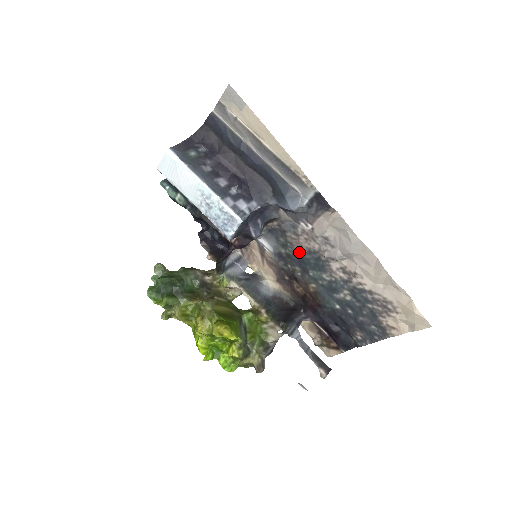
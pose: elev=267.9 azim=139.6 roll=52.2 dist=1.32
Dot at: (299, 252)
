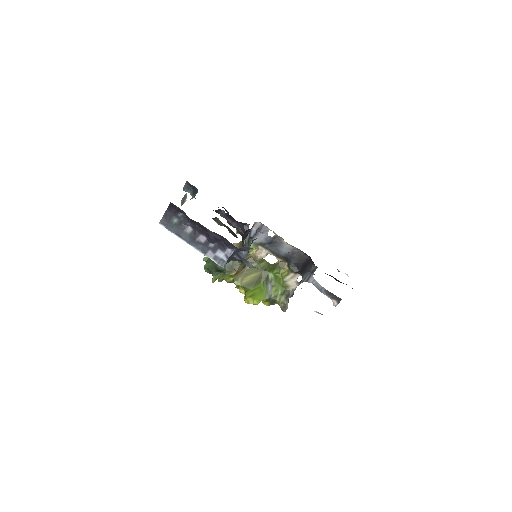
Dot at: occluded
